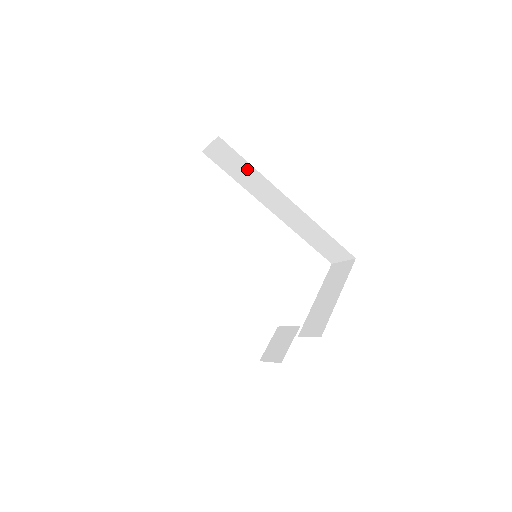
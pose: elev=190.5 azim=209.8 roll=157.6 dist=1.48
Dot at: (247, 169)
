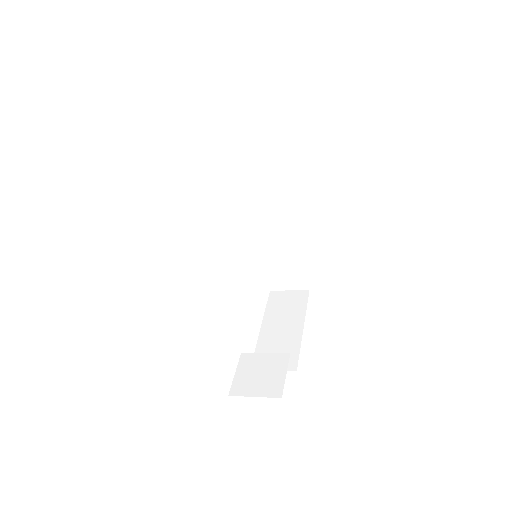
Dot at: (268, 149)
